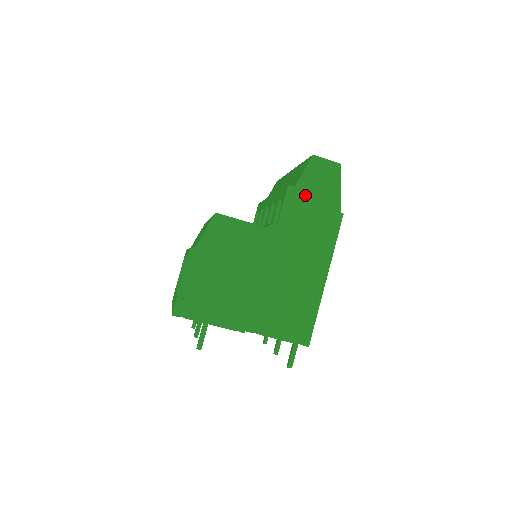
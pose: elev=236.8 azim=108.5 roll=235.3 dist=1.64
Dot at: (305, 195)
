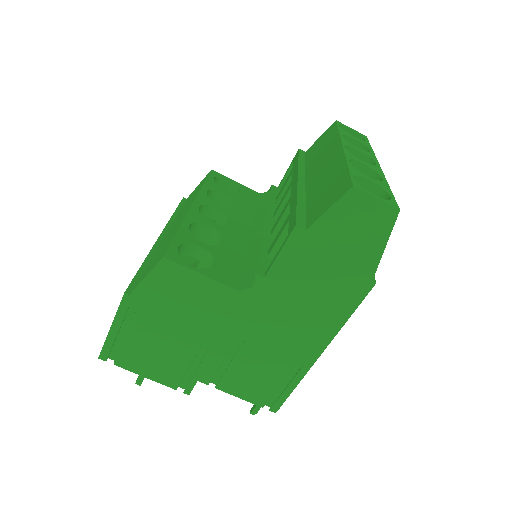
Dot at: (320, 245)
